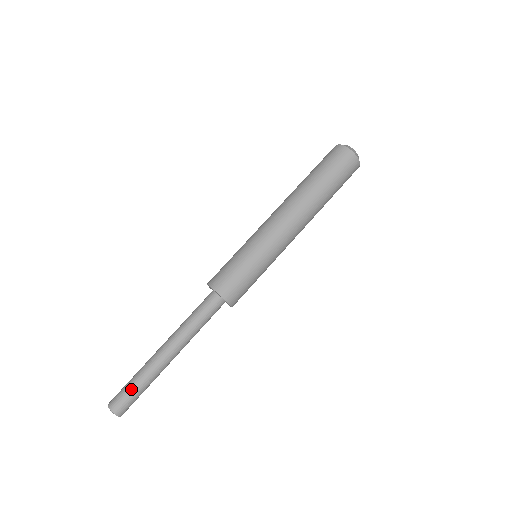
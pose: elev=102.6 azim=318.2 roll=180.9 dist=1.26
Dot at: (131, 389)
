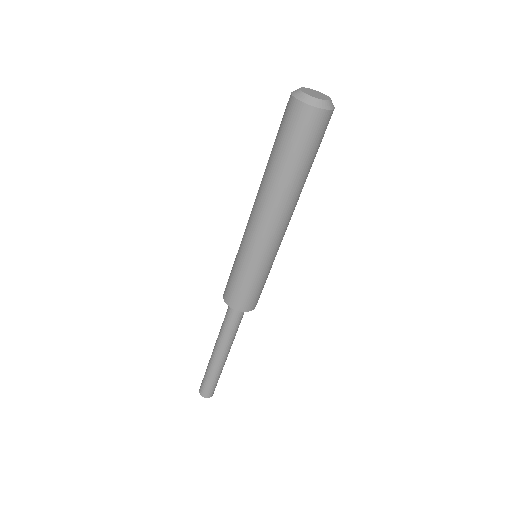
Dot at: (205, 379)
